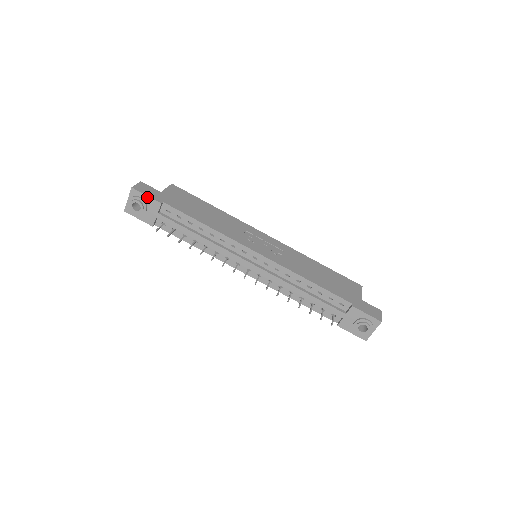
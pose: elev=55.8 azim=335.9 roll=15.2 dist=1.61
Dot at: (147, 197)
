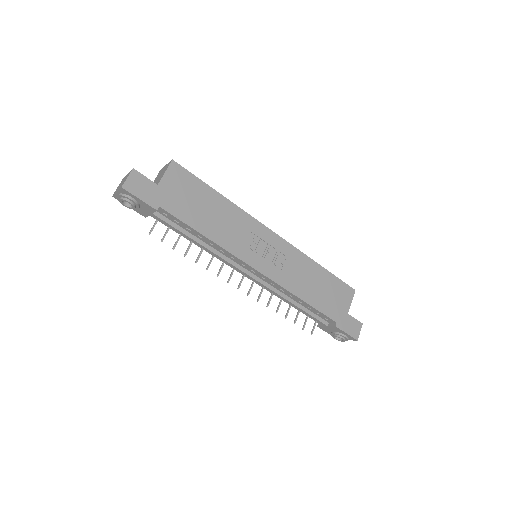
Dot at: (140, 200)
